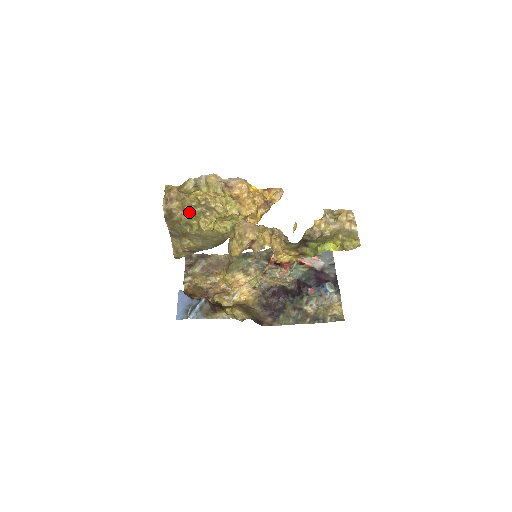
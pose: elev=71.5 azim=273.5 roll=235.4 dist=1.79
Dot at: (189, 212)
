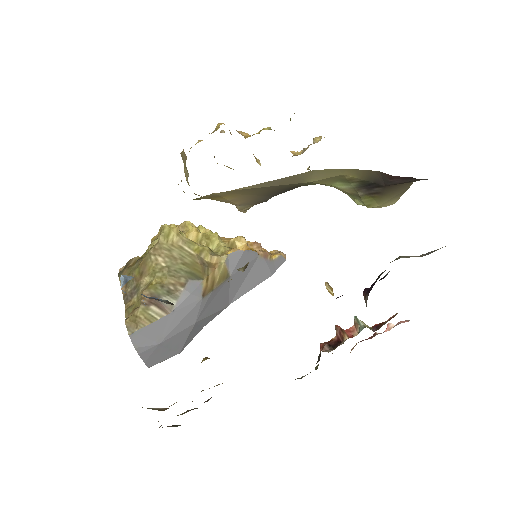
Dot at: occluded
